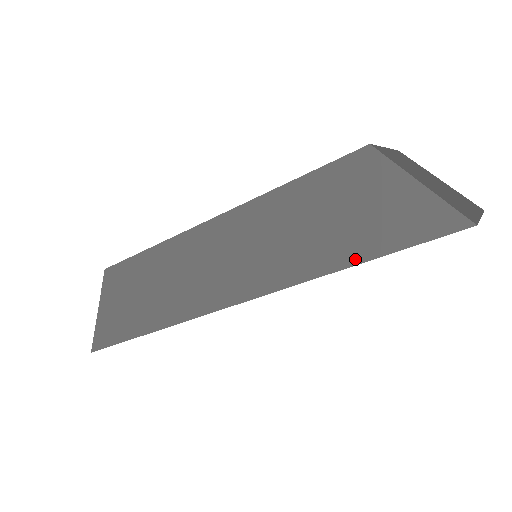
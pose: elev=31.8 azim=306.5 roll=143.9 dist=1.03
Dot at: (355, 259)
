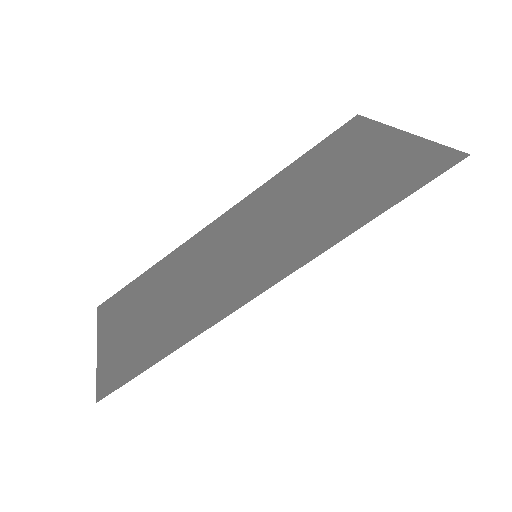
Dot at: (372, 214)
